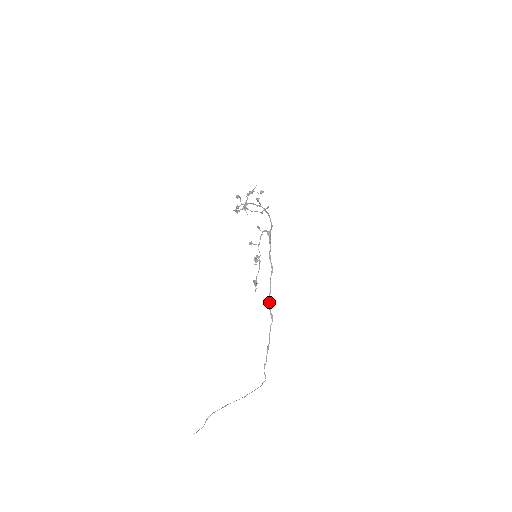
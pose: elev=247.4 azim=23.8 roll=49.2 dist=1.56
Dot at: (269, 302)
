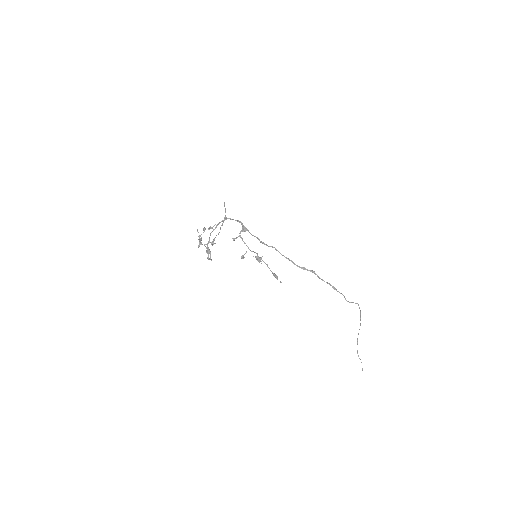
Dot at: (299, 267)
